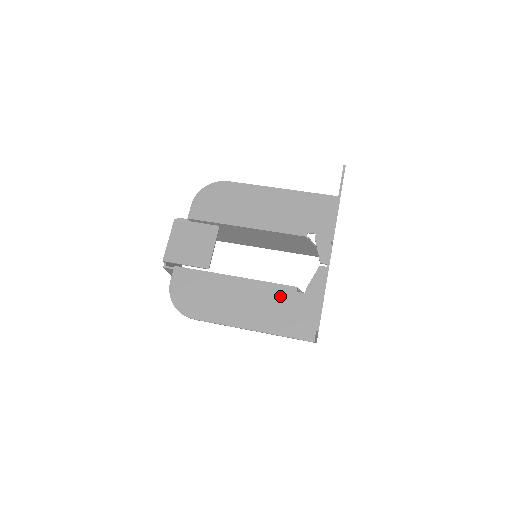
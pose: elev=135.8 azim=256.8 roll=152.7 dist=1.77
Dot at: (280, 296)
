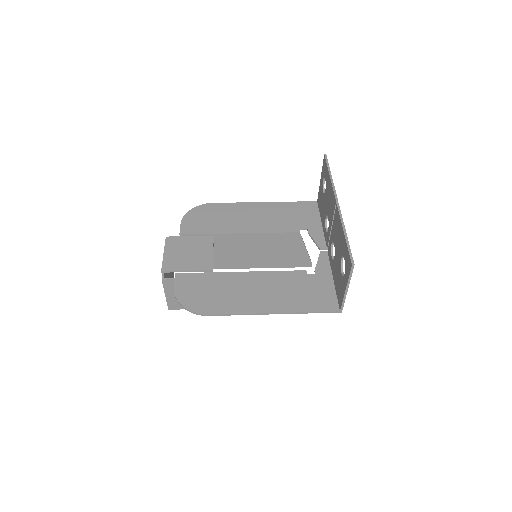
Dot at: (292, 280)
